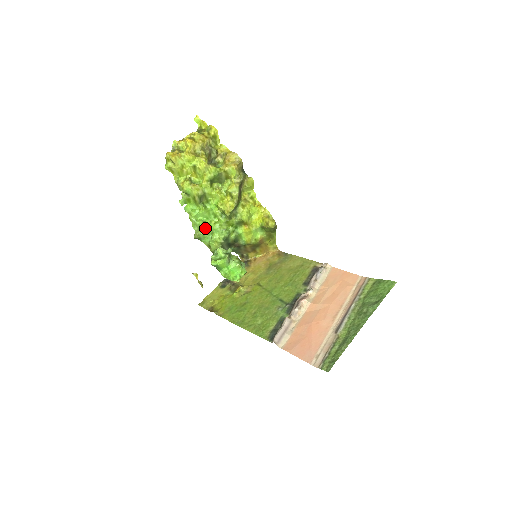
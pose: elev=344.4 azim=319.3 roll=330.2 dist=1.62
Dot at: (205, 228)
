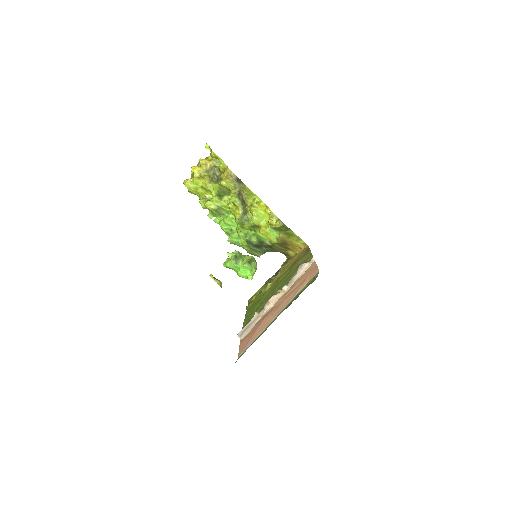
Dot at: (232, 235)
